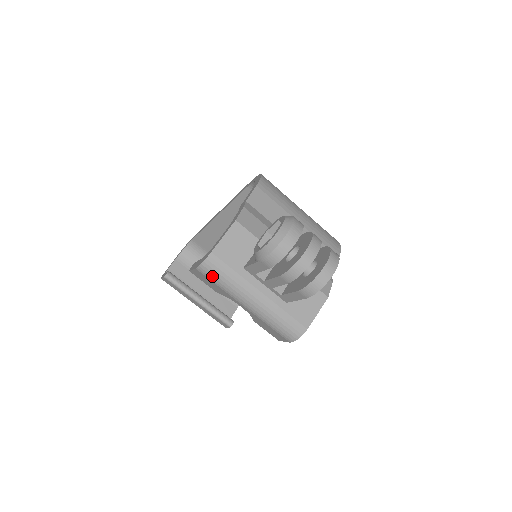
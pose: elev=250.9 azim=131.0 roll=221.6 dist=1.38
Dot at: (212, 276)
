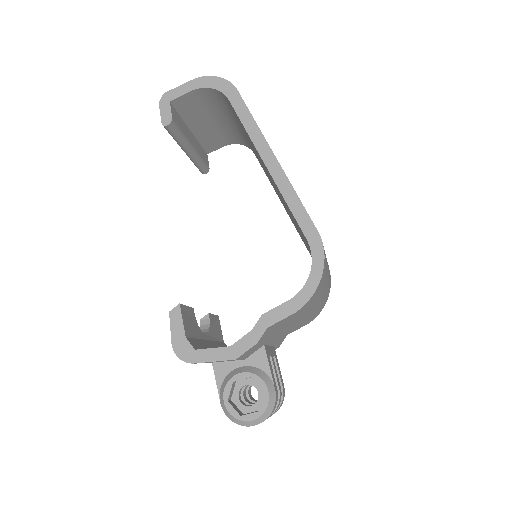
Dot at: occluded
